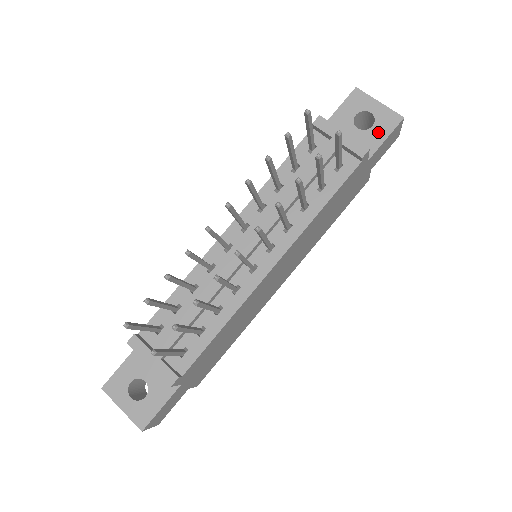
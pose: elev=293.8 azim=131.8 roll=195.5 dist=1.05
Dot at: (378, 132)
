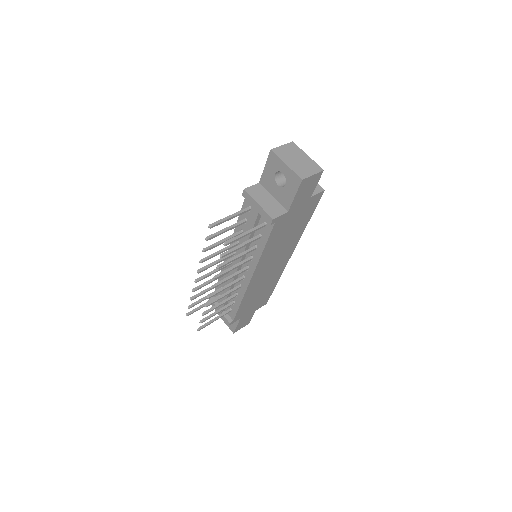
Dot at: (289, 190)
